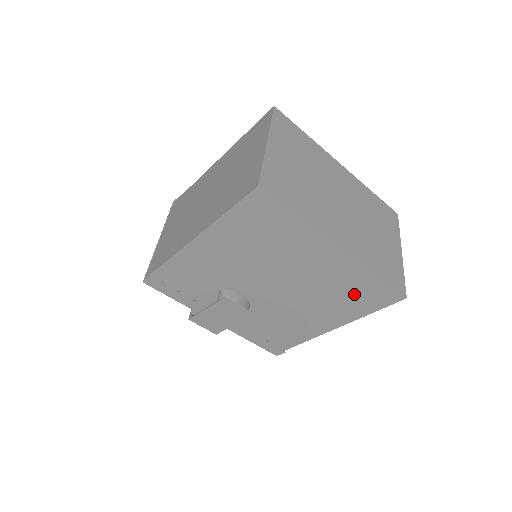
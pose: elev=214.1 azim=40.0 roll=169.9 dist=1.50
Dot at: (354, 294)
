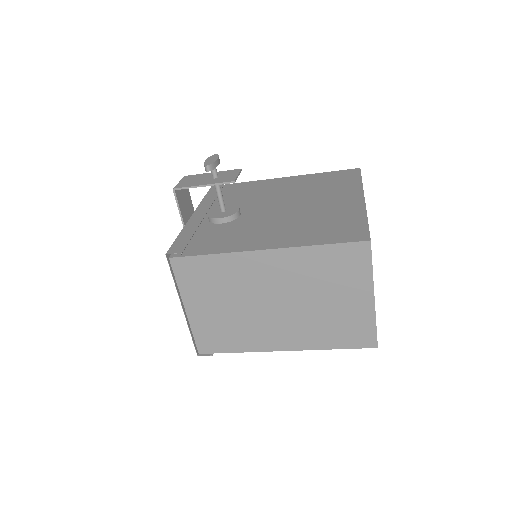
Dot at: occluded
